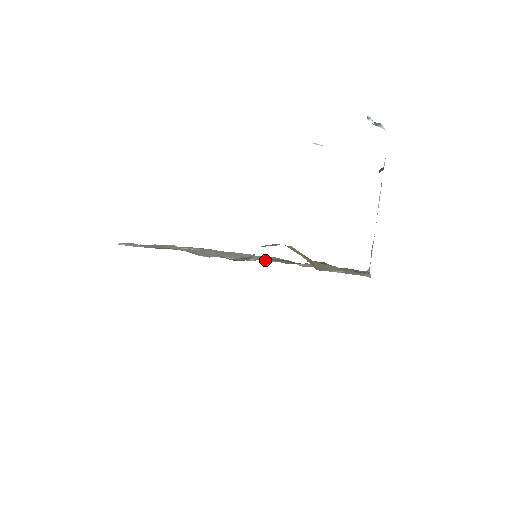
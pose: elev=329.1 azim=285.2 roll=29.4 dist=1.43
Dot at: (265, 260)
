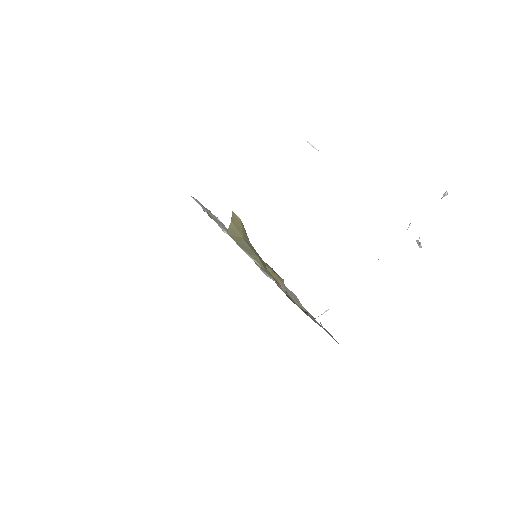
Dot at: occluded
